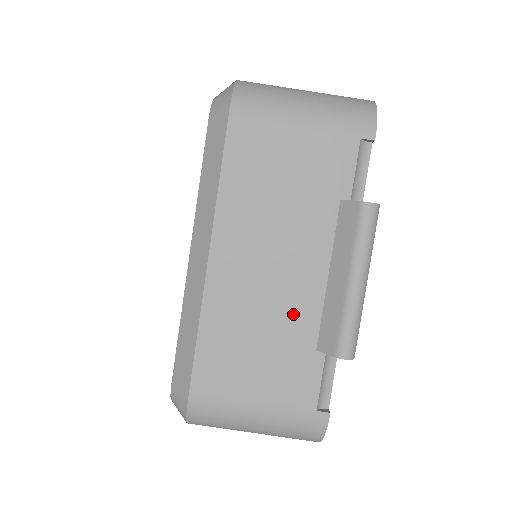
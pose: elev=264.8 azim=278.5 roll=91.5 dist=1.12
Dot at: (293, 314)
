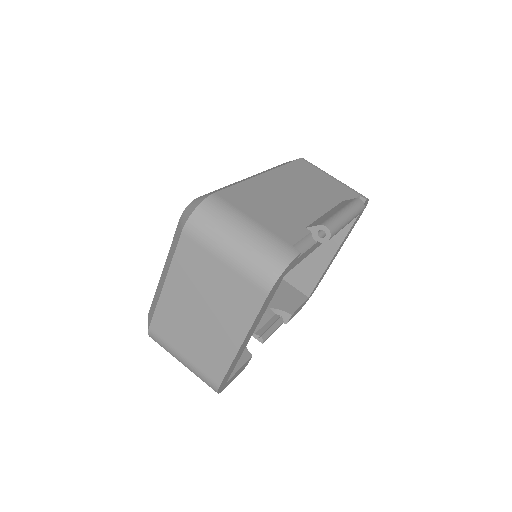
Dot at: (299, 210)
